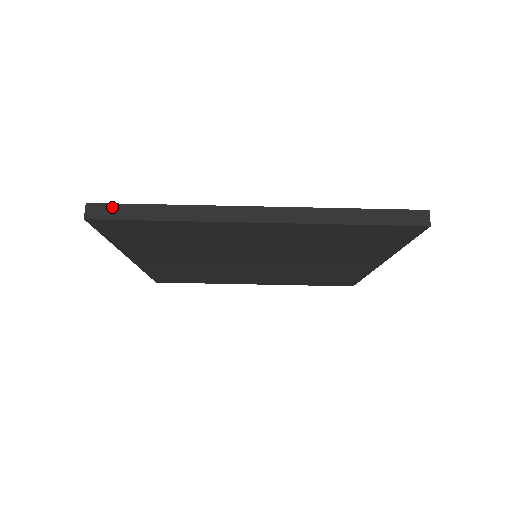
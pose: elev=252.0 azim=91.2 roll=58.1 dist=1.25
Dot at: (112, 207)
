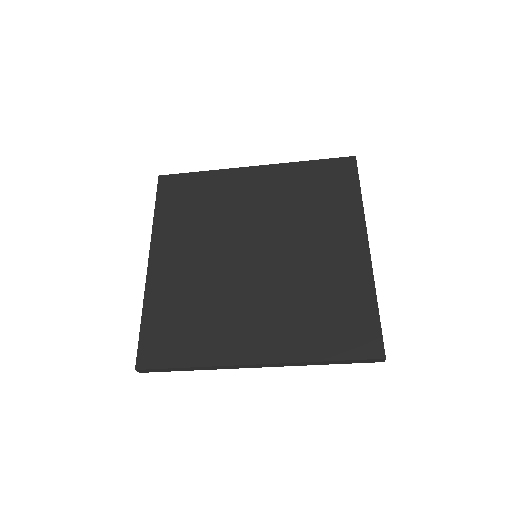
Dot at: (154, 370)
